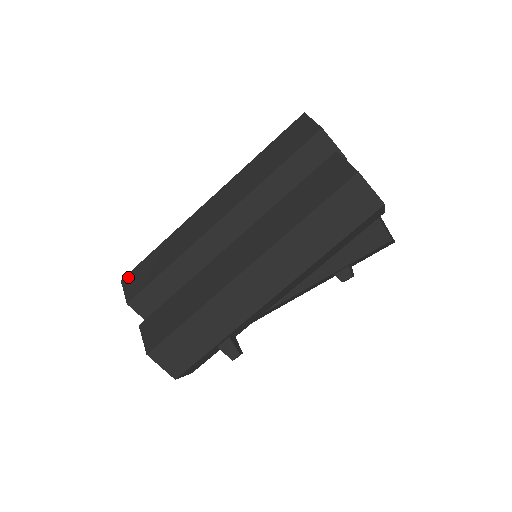
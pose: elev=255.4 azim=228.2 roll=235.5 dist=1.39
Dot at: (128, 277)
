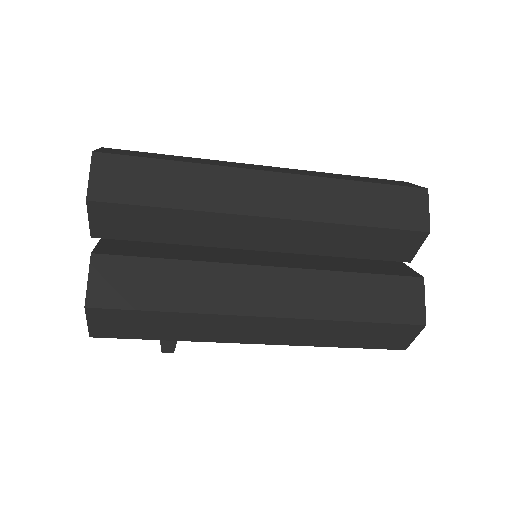
Dot at: (107, 159)
